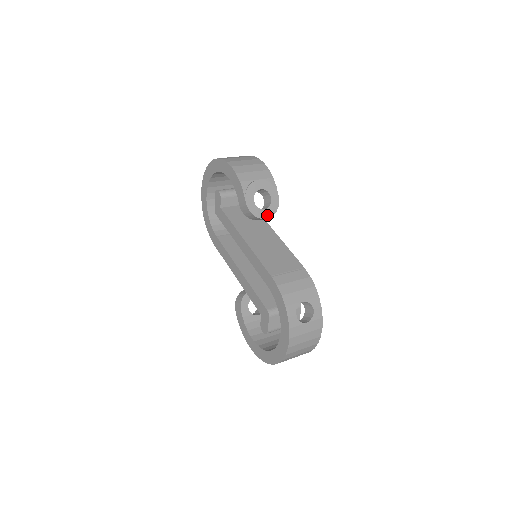
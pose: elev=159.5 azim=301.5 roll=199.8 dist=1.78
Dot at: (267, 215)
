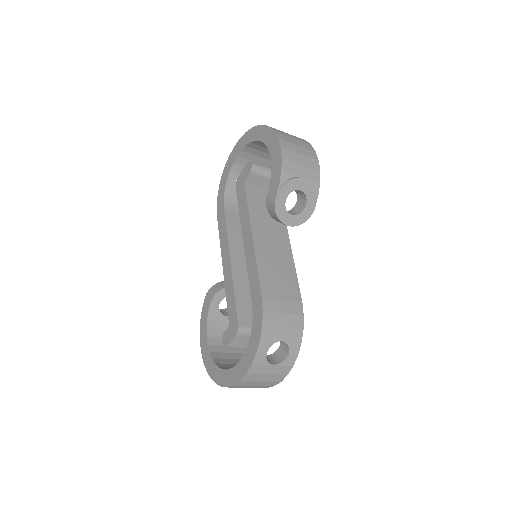
Dot at: (292, 222)
